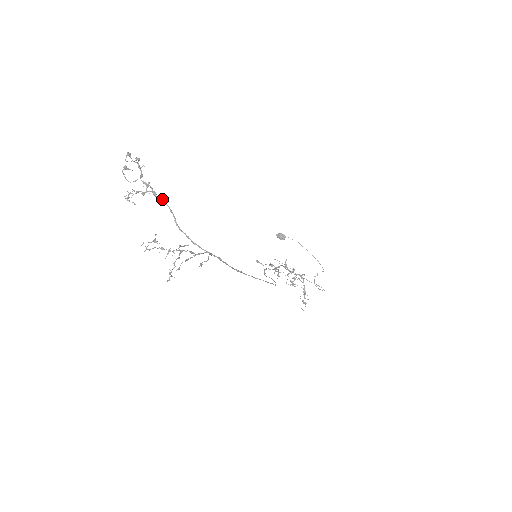
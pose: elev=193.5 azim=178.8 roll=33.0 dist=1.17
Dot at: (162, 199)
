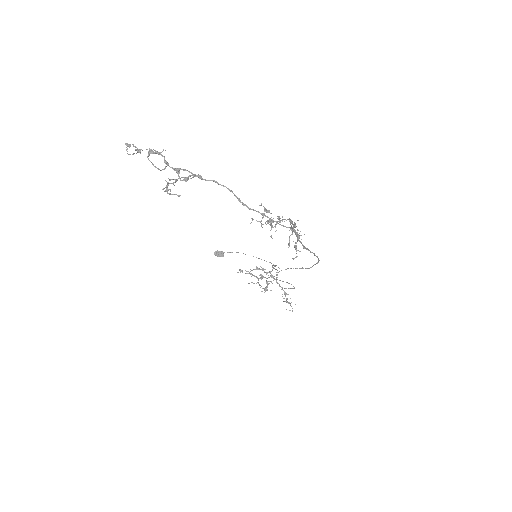
Dot at: (211, 180)
